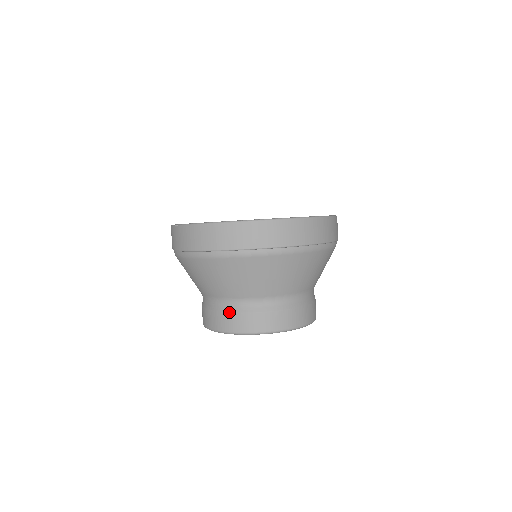
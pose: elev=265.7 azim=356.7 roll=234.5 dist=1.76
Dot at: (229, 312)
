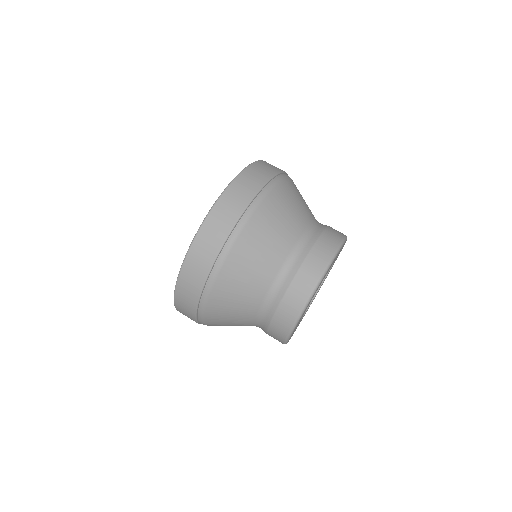
Dot at: (300, 265)
